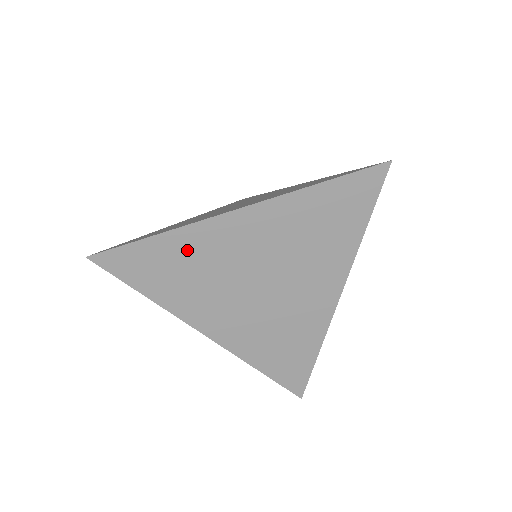
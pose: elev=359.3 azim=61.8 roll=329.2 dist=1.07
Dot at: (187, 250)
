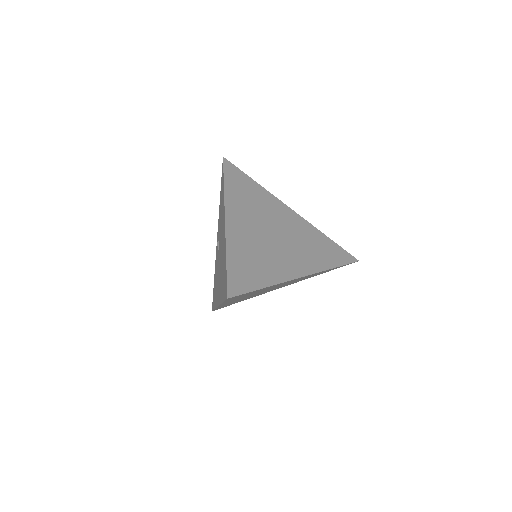
Dot at: (266, 288)
